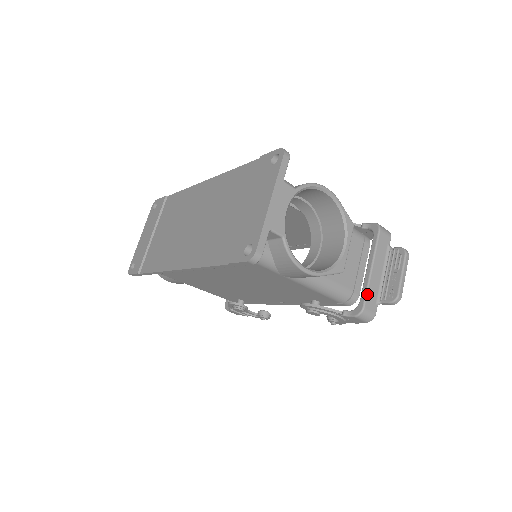
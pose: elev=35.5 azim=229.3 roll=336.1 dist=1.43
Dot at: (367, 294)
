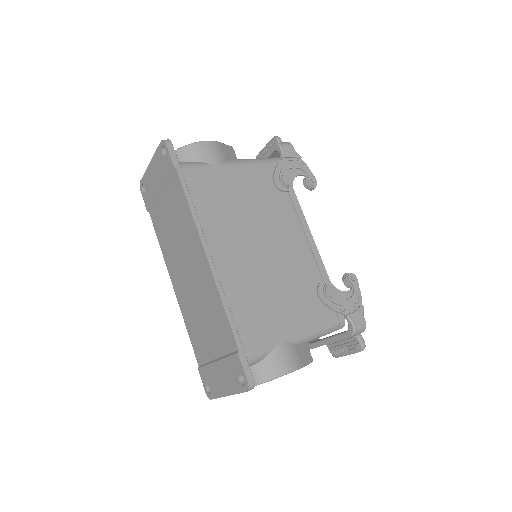
Dot at: occluded
